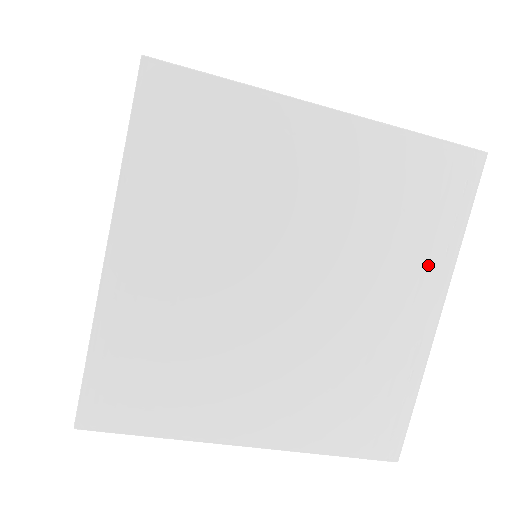
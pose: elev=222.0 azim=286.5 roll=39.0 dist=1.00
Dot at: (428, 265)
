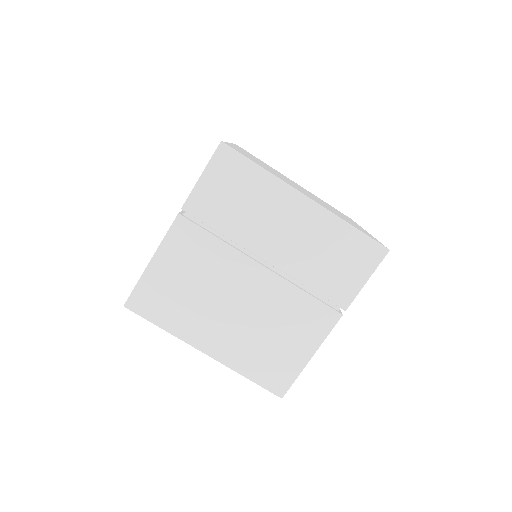
Dot at: occluded
